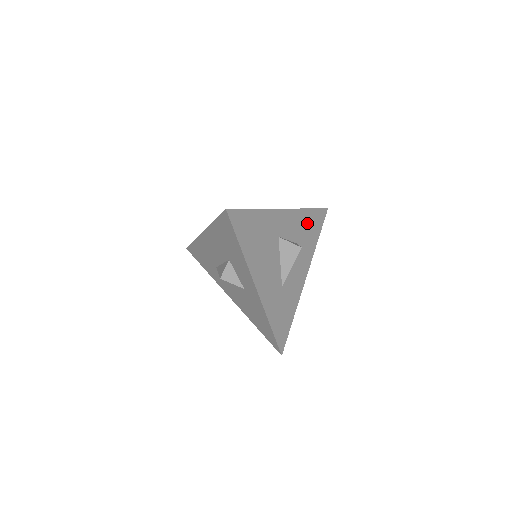
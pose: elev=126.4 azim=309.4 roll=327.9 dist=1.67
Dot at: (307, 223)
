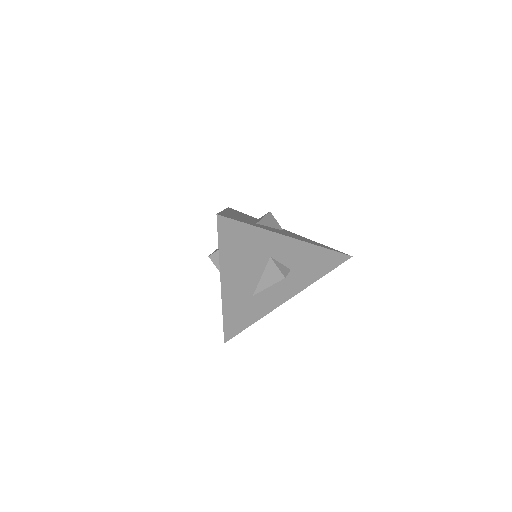
Dot at: (315, 259)
